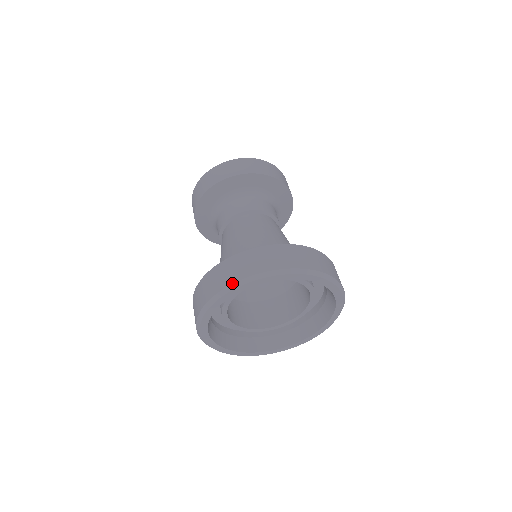
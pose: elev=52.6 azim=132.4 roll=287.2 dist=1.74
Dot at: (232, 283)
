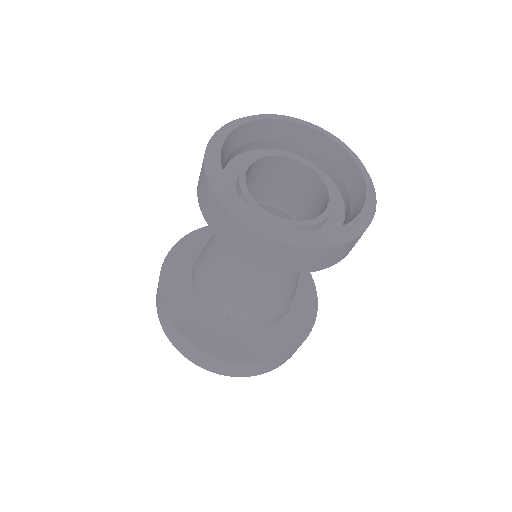
Dot at: occluded
